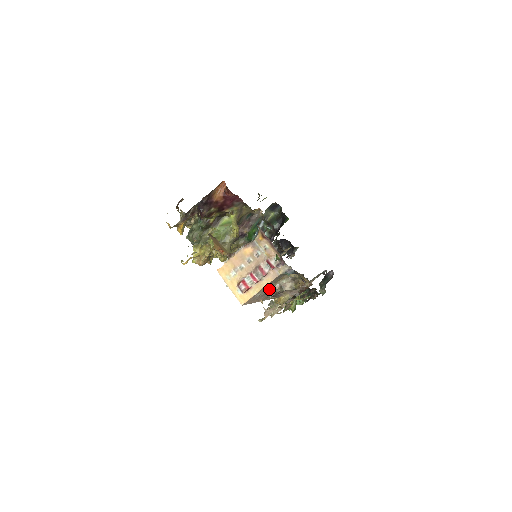
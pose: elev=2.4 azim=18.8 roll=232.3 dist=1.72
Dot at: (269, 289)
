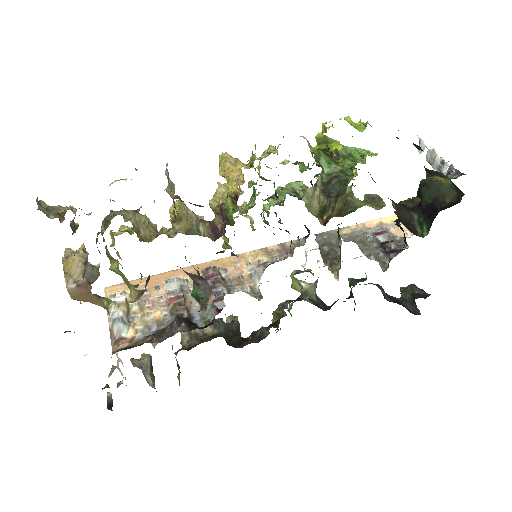
Dot at: occluded
